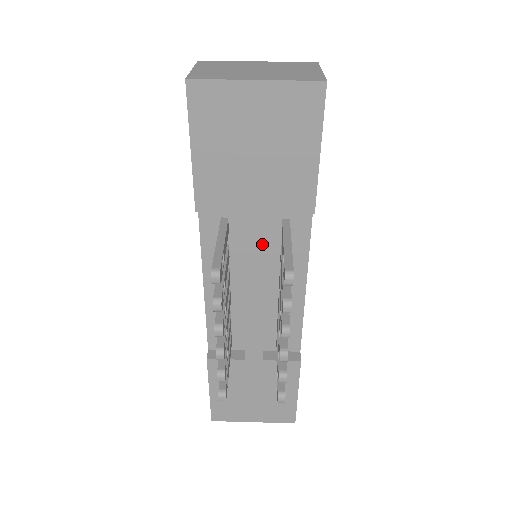
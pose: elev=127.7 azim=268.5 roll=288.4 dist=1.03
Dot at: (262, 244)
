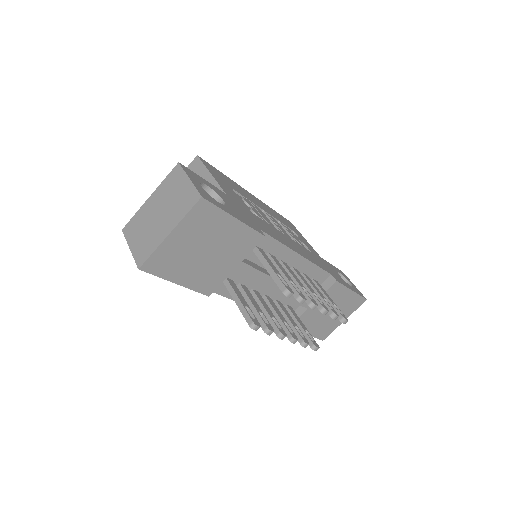
Dot at: (256, 271)
